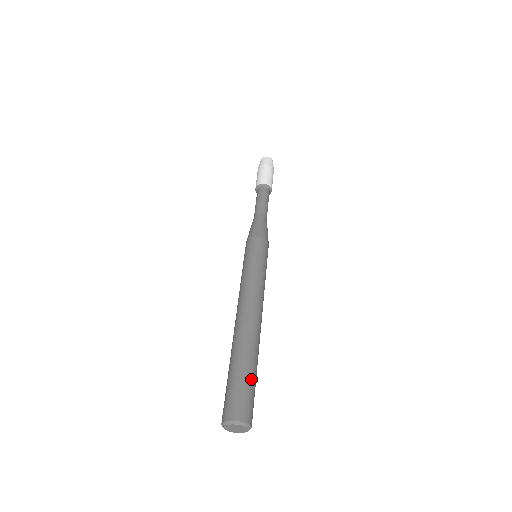
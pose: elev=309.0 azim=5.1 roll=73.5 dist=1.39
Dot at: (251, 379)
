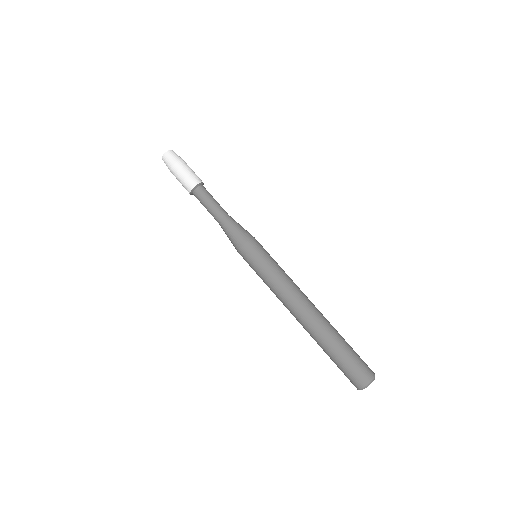
Dot at: occluded
